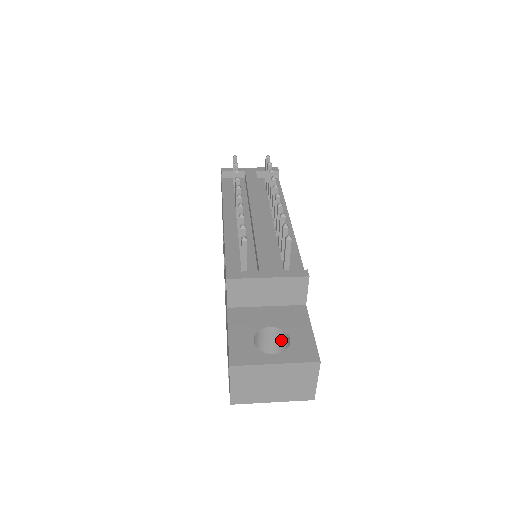
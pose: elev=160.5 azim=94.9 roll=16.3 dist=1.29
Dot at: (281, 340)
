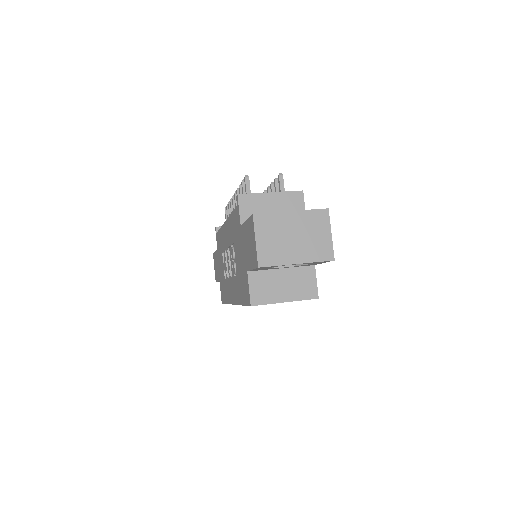
Dot at: occluded
